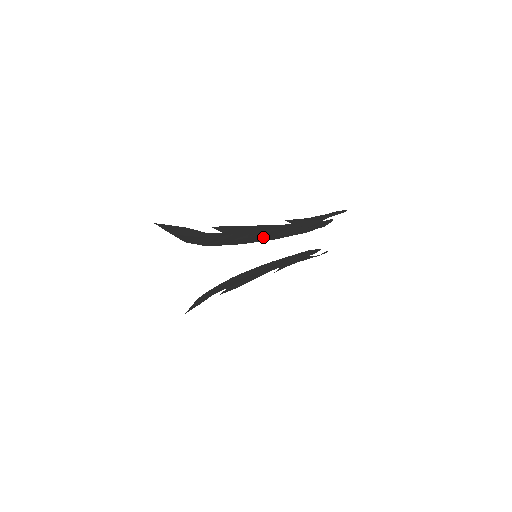
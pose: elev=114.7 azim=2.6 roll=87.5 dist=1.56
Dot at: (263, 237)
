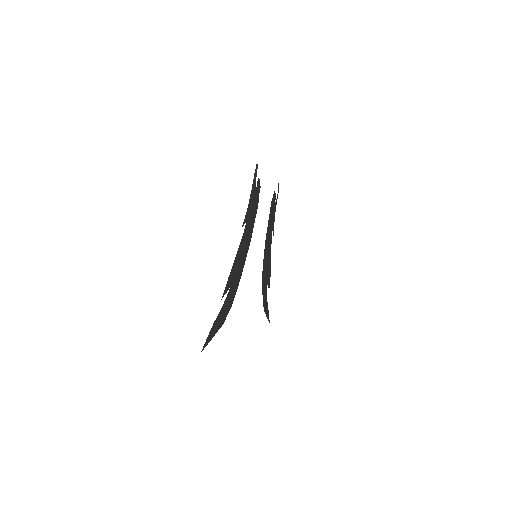
Dot at: (246, 249)
